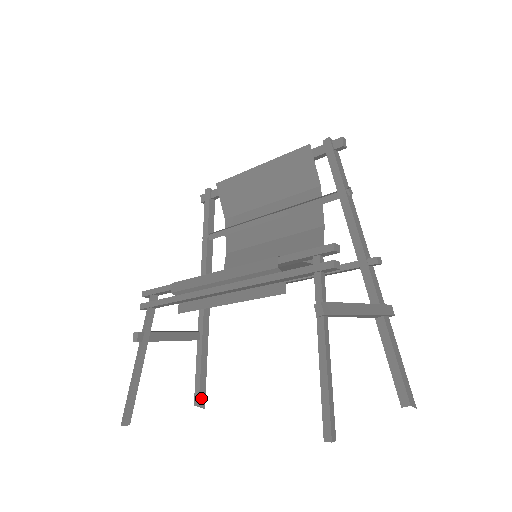
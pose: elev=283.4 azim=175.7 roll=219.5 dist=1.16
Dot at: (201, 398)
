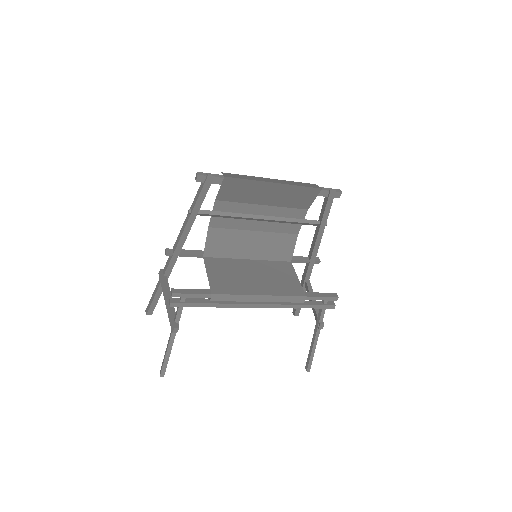
Dot at: (153, 309)
